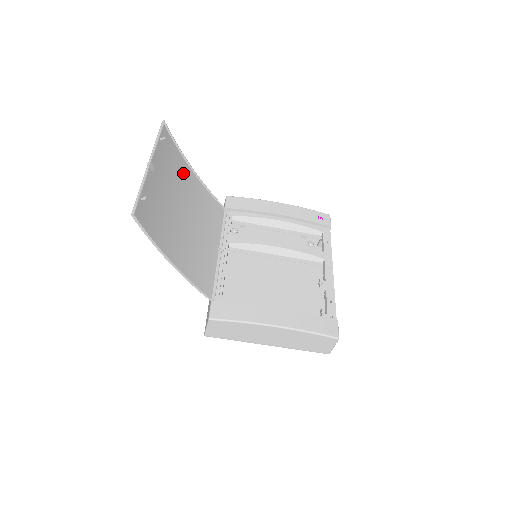
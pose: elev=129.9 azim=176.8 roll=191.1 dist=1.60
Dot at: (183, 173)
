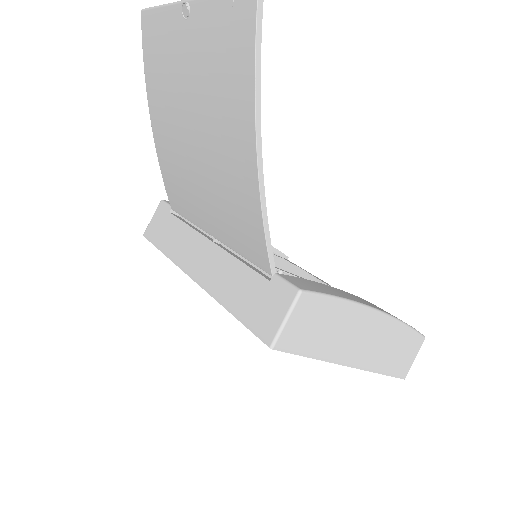
Dot at: (159, 101)
